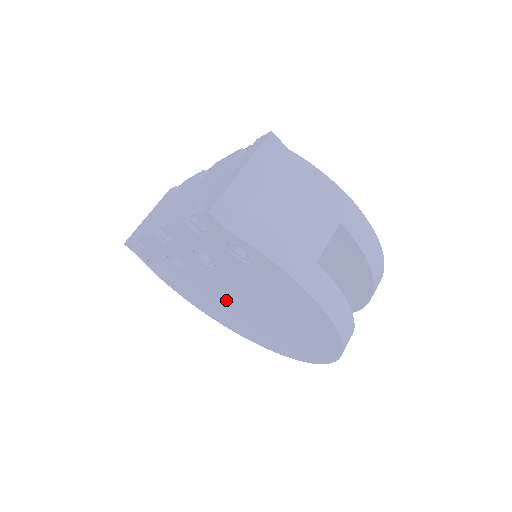
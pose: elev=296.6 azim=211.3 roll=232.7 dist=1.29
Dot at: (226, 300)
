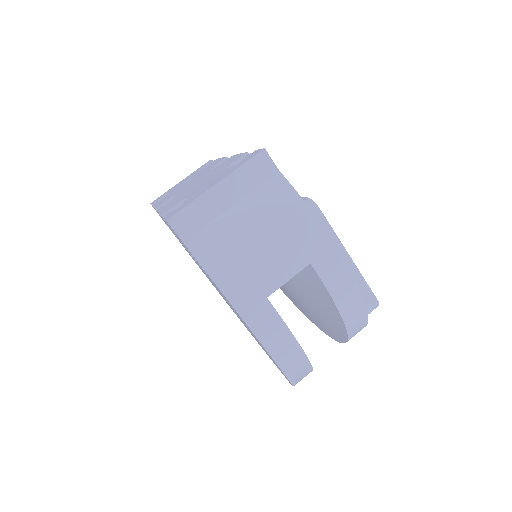
Dot at: occluded
